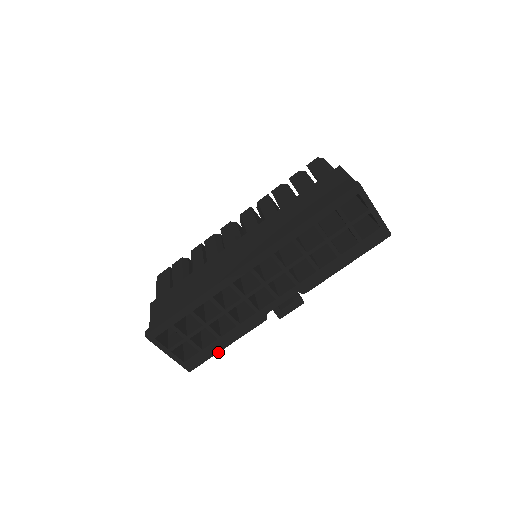
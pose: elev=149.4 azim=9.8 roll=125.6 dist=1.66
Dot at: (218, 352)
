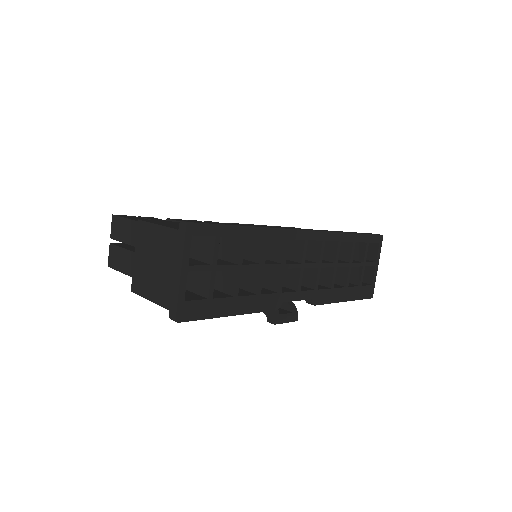
Dot at: (220, 316)
